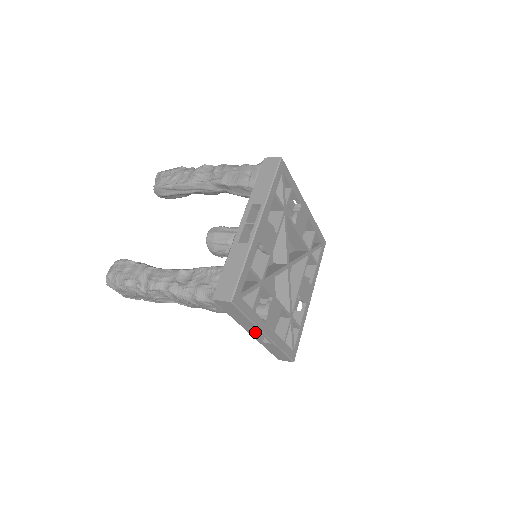
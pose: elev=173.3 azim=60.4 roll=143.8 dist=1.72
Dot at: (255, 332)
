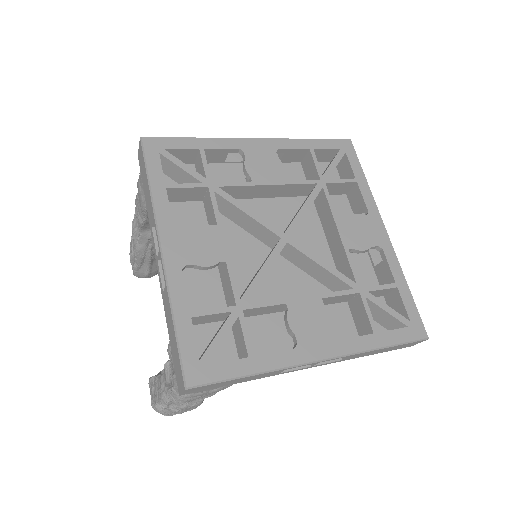
Dot at: occluded
